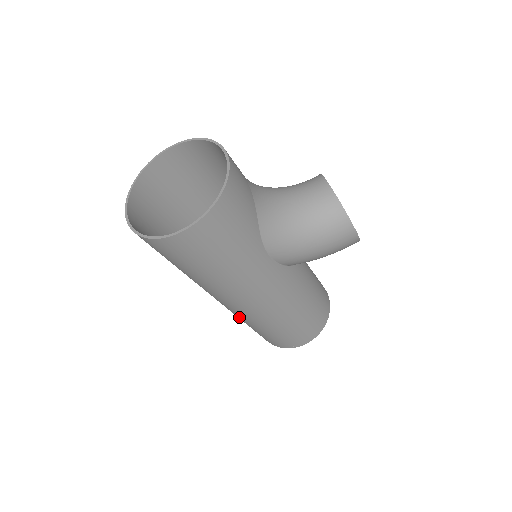
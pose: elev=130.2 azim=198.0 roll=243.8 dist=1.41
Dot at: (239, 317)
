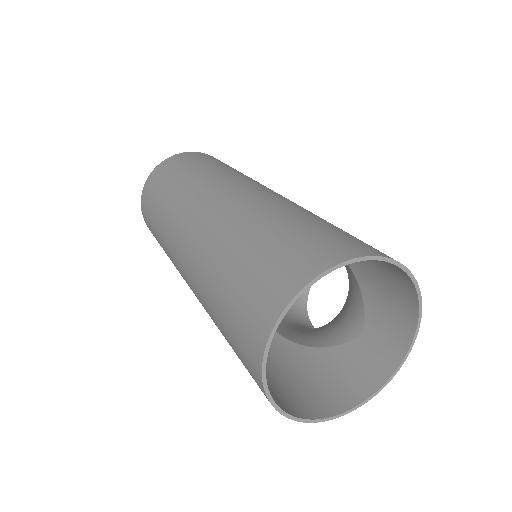
Dot at: (167, 244)
